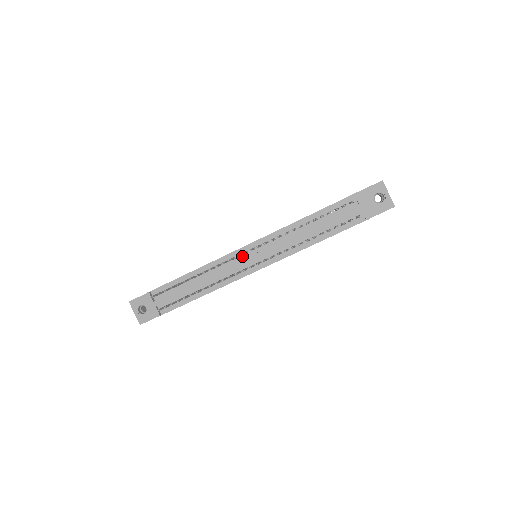
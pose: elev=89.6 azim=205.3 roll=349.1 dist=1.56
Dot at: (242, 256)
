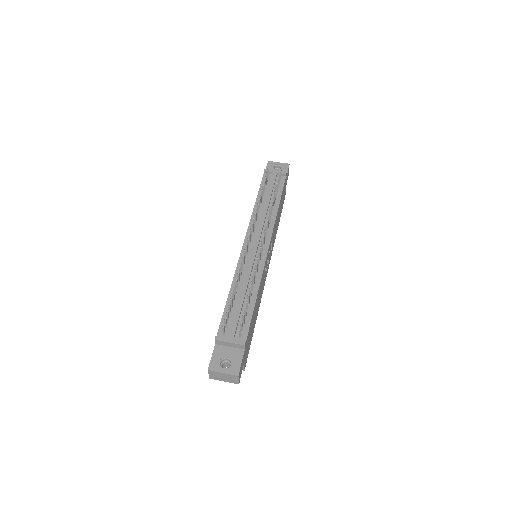
Dot at: (249, 251)
